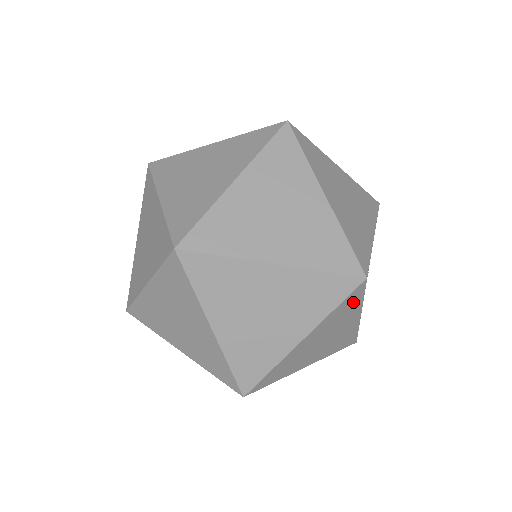
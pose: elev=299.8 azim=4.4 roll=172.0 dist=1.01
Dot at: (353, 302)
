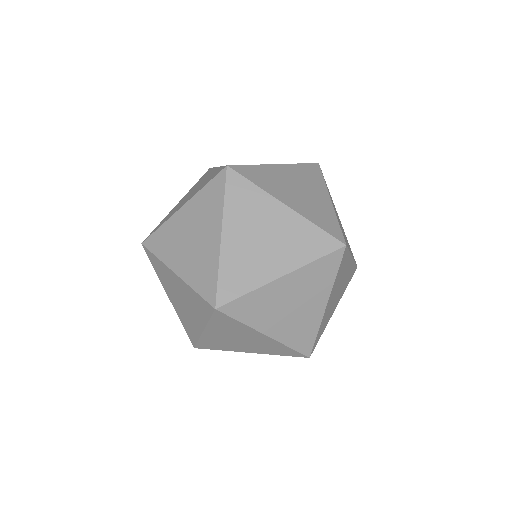
Dot at: (329, 271)
